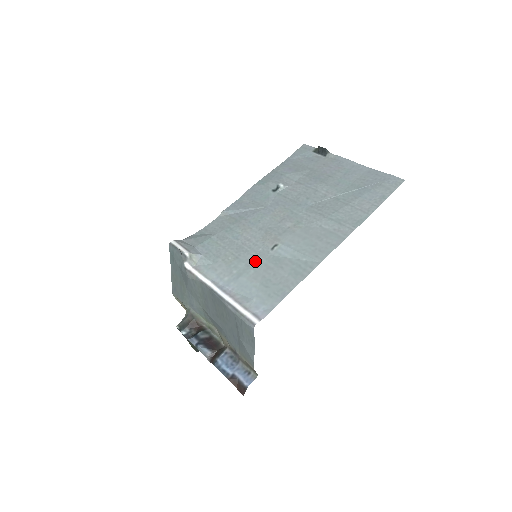
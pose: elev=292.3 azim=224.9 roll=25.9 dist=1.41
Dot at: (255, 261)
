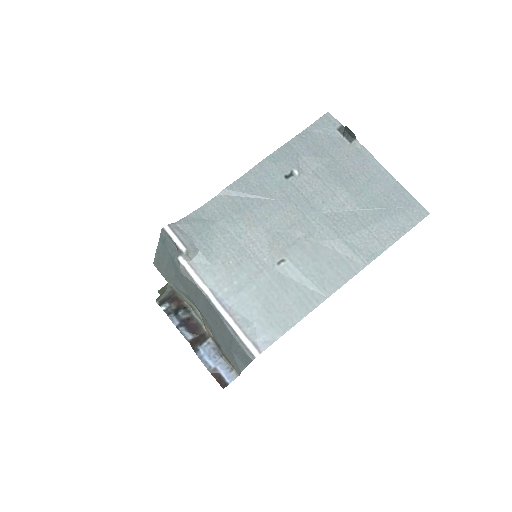
Dot at: (258, 274)
